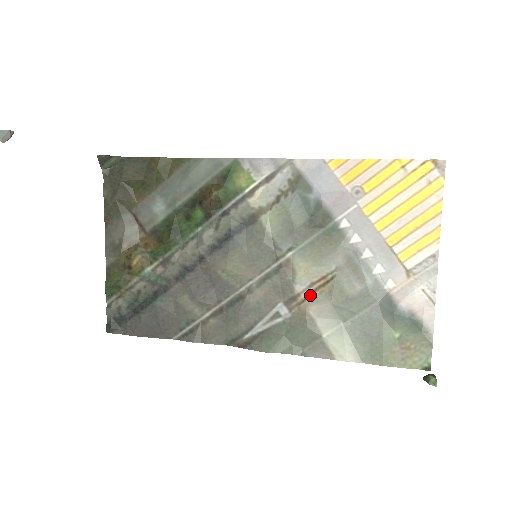
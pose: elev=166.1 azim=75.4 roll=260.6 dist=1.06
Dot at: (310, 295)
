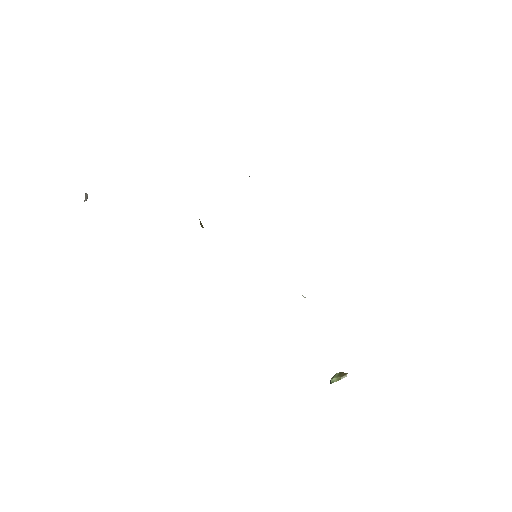
Dot at: occluded
